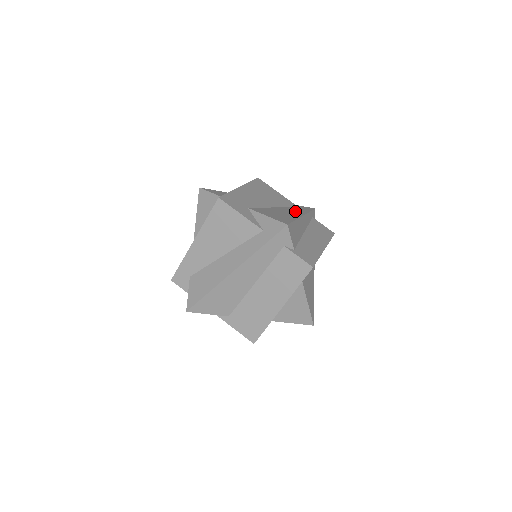
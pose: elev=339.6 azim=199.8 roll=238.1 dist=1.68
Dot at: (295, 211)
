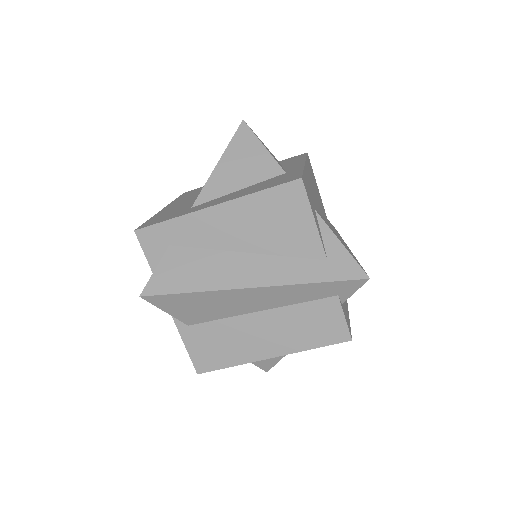
Dot at: occluded
